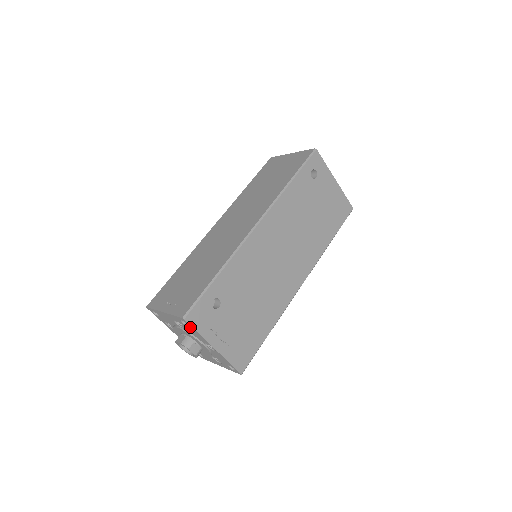
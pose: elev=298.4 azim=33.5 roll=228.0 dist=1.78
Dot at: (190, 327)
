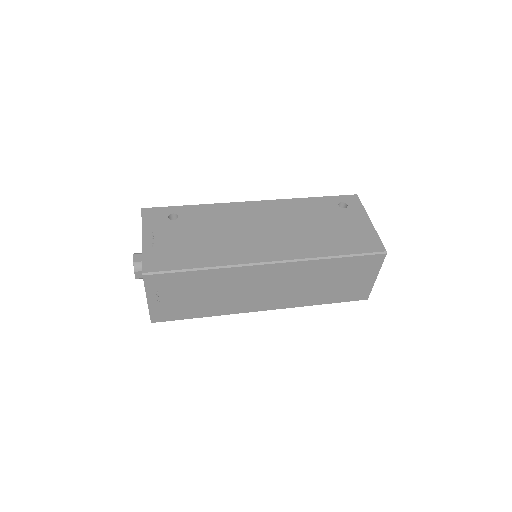
Dot at: occluded
